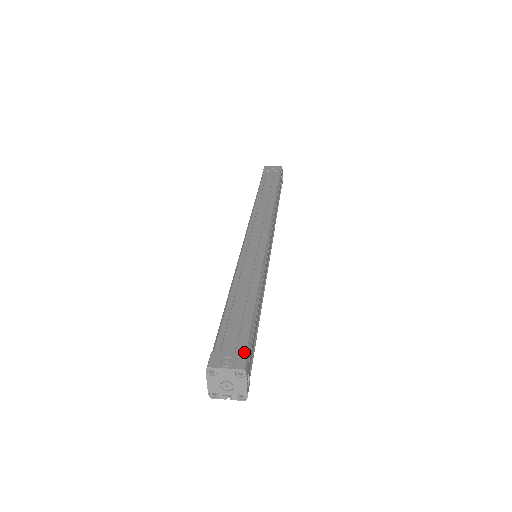
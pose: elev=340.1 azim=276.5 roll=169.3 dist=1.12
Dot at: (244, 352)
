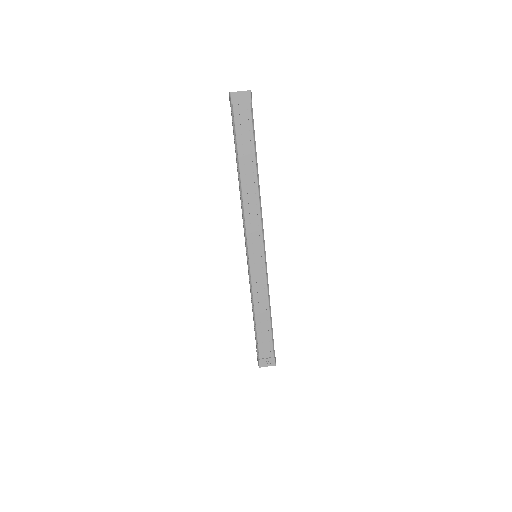
Dot at: (273, 356)
